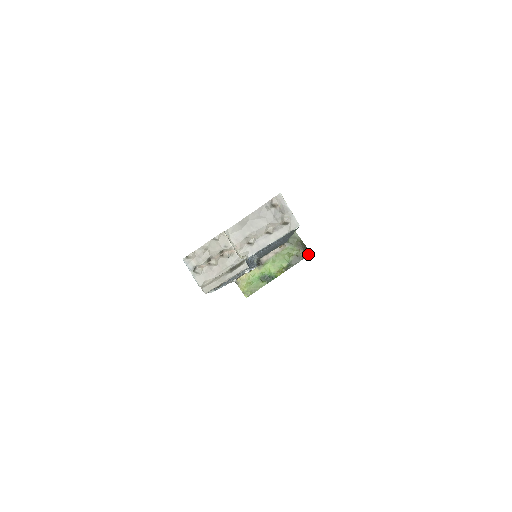
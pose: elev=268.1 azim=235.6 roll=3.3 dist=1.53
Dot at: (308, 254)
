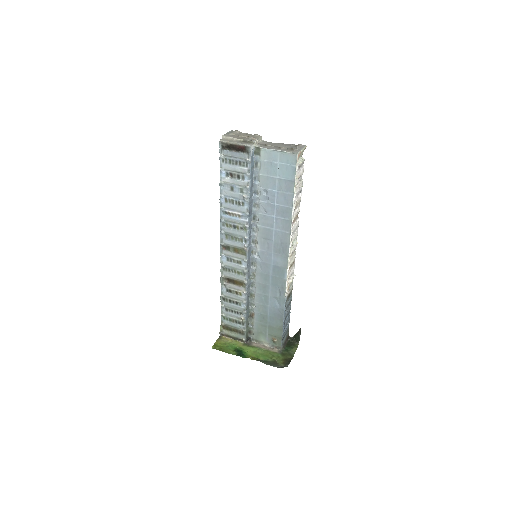
Dot at: (285, 366)
